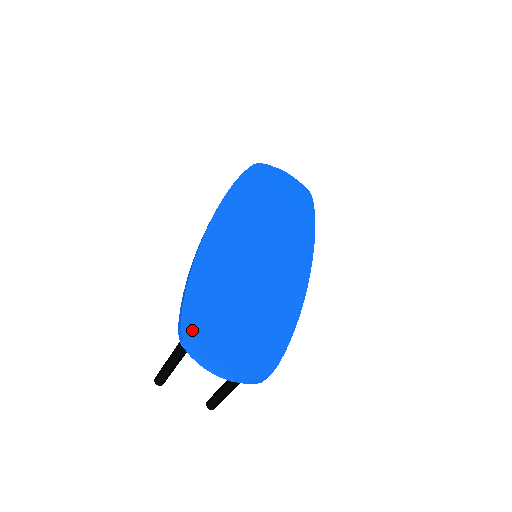
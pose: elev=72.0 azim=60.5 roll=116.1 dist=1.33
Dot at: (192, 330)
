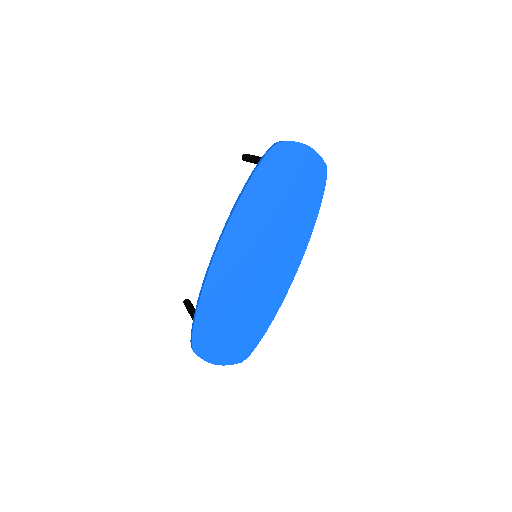
Dot at: (199, 343)
